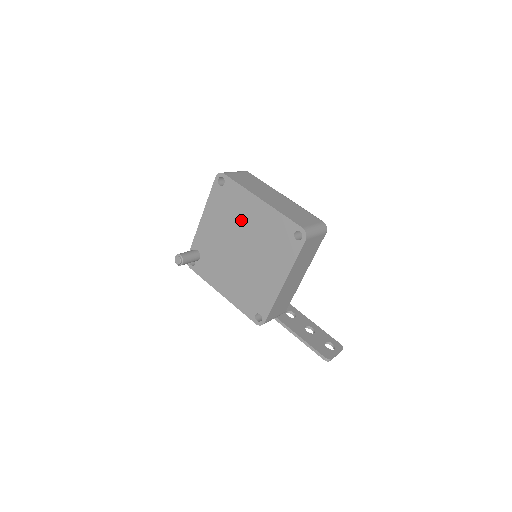
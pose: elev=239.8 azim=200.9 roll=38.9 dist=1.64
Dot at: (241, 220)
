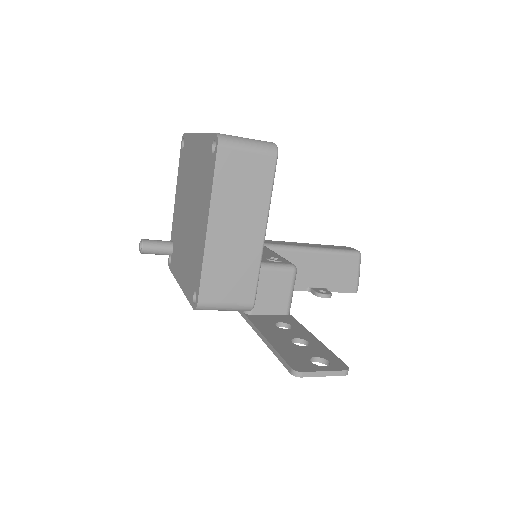
Dot at: (189, 174)
